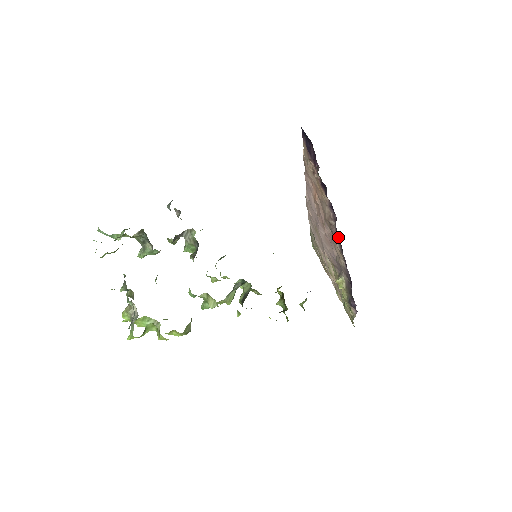
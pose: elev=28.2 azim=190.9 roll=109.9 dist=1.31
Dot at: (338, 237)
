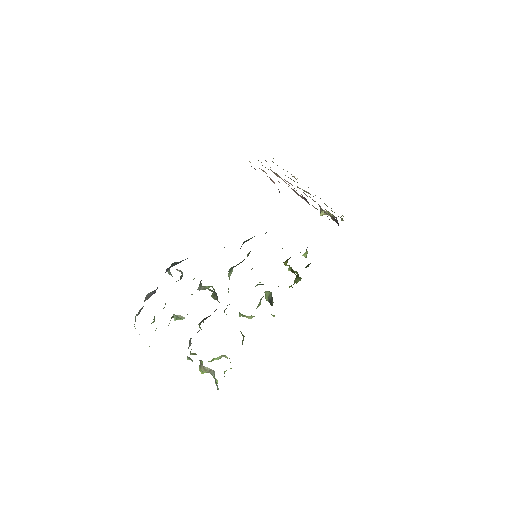
Dot at: occluded
